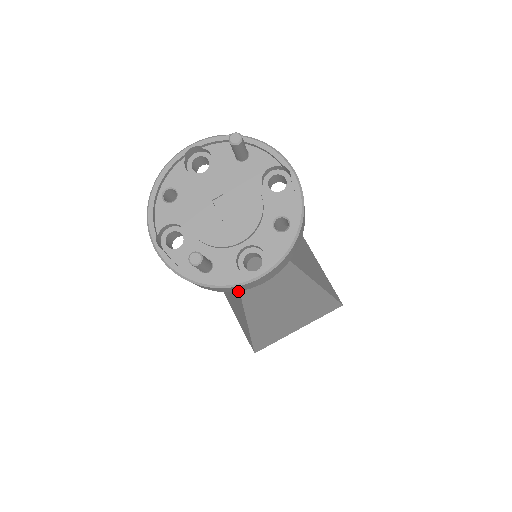
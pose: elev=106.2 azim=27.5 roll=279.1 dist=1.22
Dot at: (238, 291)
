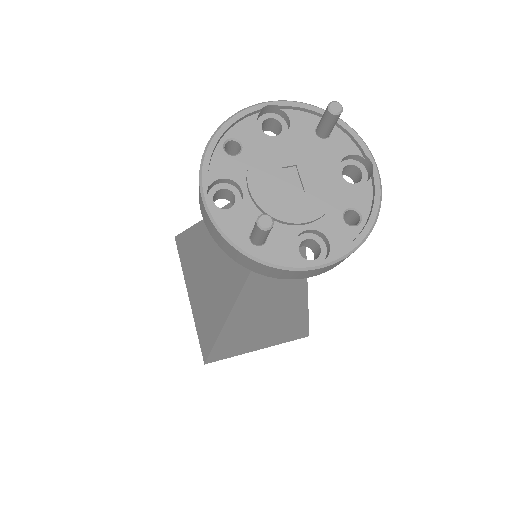
Dot at: (239, 286)
